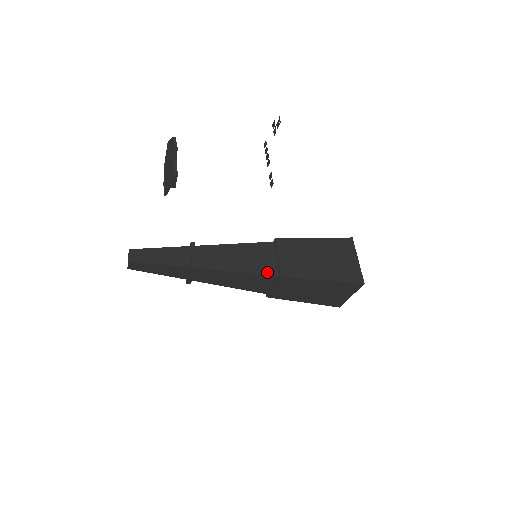
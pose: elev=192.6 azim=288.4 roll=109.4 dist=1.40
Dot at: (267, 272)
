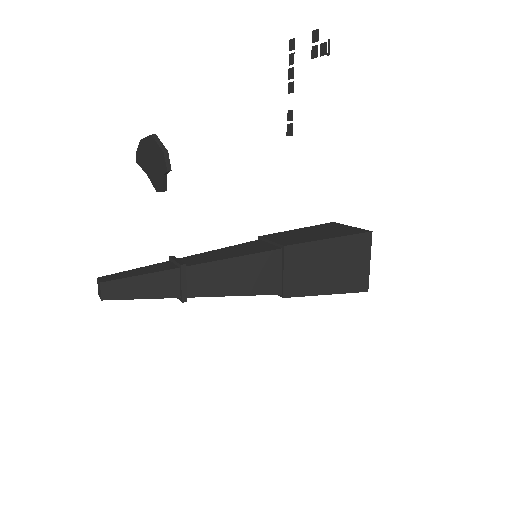
Dot at: (268, 292)
